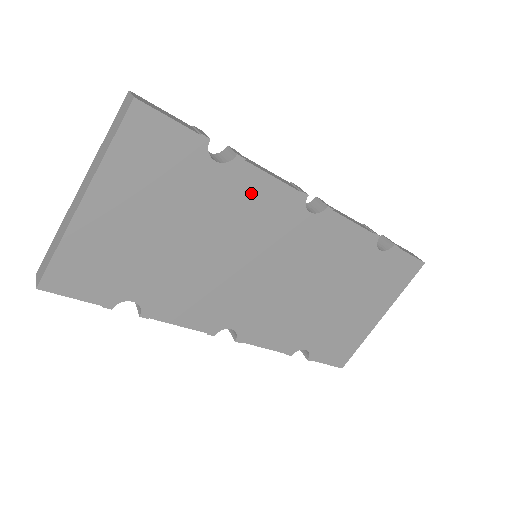
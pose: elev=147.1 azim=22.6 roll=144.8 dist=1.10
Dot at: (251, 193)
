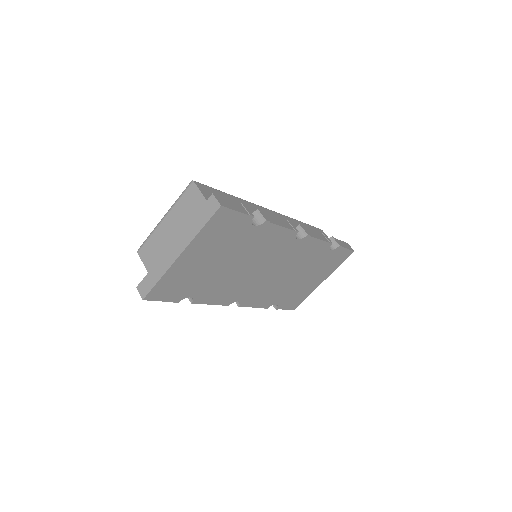
Dot at: (268, 236)
